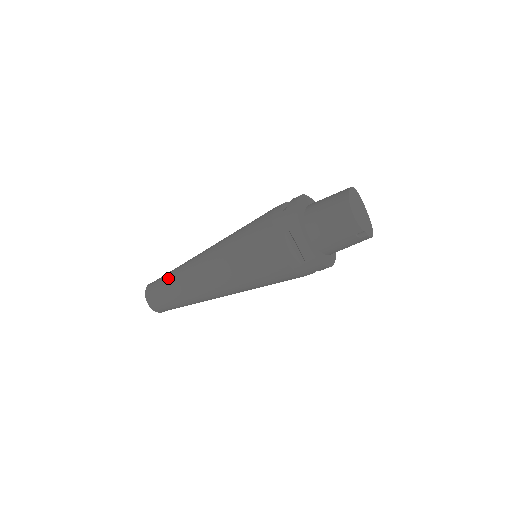
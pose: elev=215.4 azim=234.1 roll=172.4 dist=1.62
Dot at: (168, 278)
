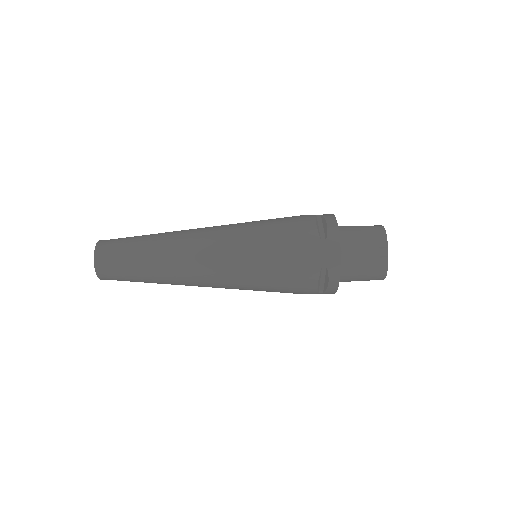
Dot at: occluded
